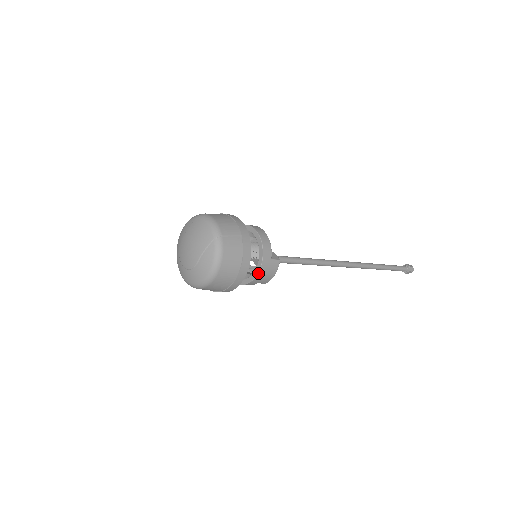
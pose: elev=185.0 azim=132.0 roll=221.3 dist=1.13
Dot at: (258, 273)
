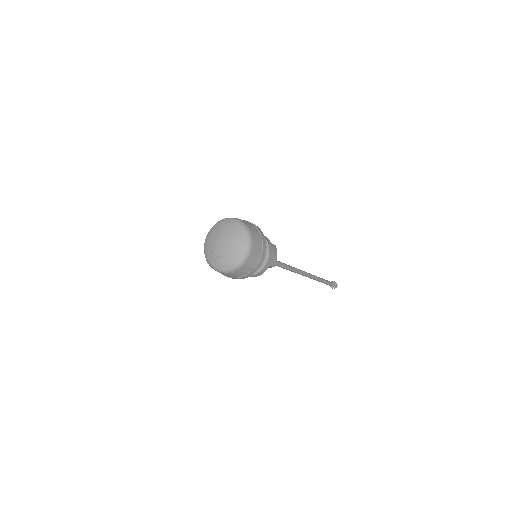
Dot at: (269, 252)
